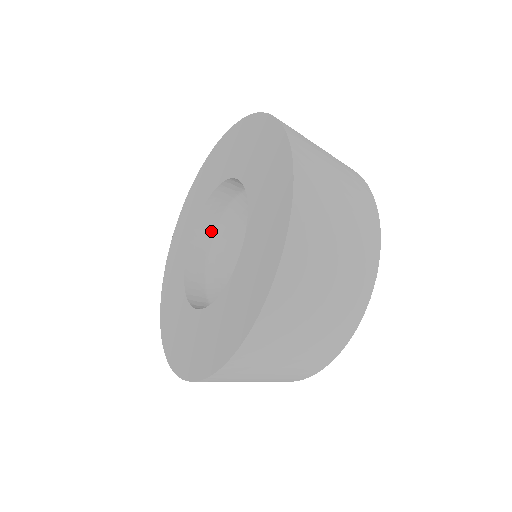
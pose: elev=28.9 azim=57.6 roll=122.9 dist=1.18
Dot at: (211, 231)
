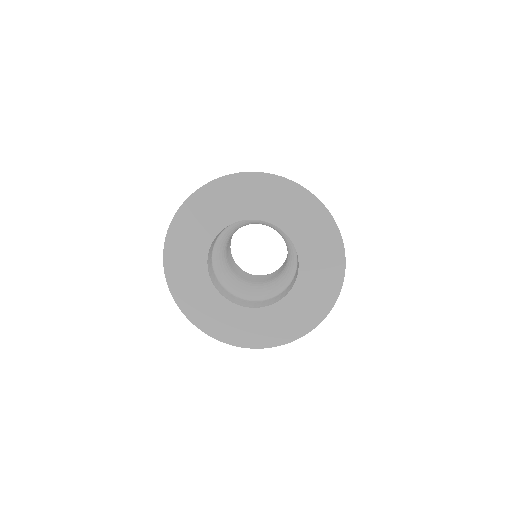
Dot at: (211, 266)
